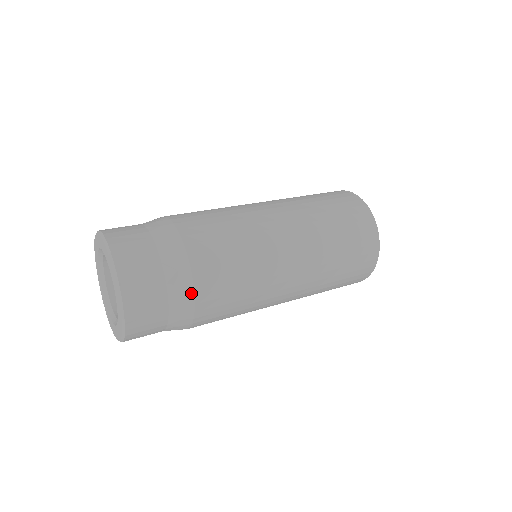
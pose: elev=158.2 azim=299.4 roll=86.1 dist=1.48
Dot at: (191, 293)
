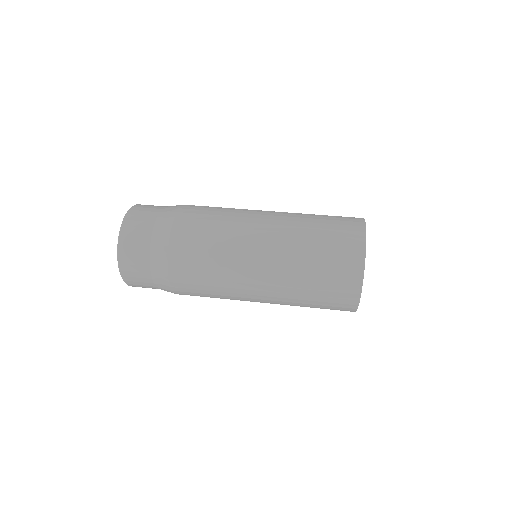
Dot at: occluded
